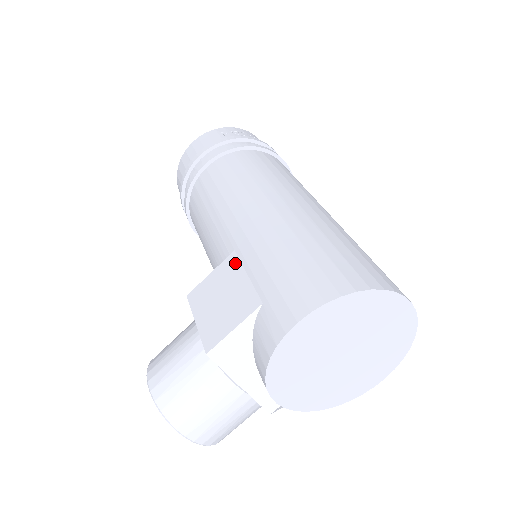
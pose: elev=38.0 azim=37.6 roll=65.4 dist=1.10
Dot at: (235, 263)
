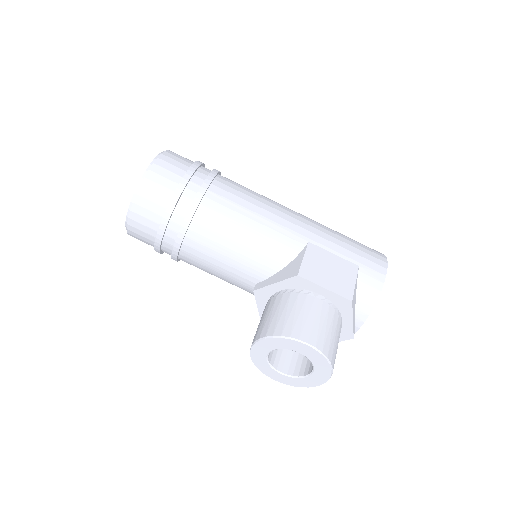
Dot at: (318, 249)
